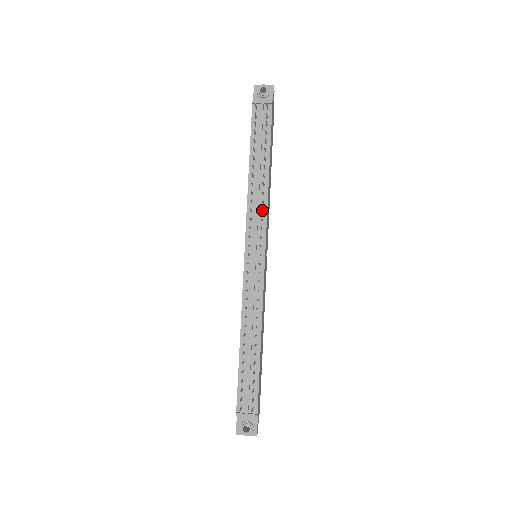
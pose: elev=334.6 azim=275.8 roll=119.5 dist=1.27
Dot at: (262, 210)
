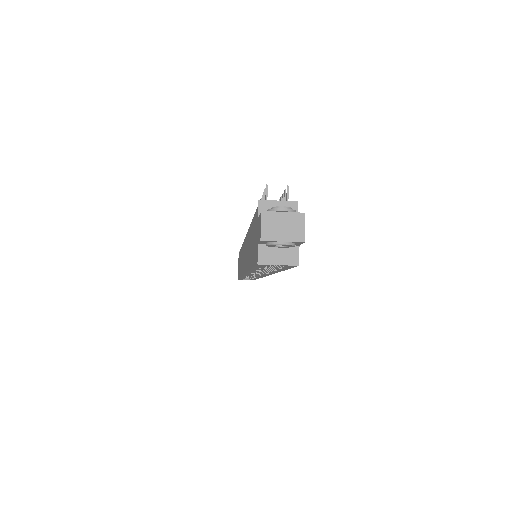
Dot at: occluded
